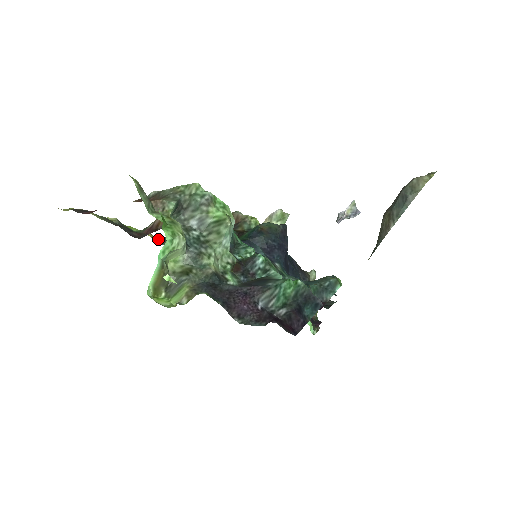
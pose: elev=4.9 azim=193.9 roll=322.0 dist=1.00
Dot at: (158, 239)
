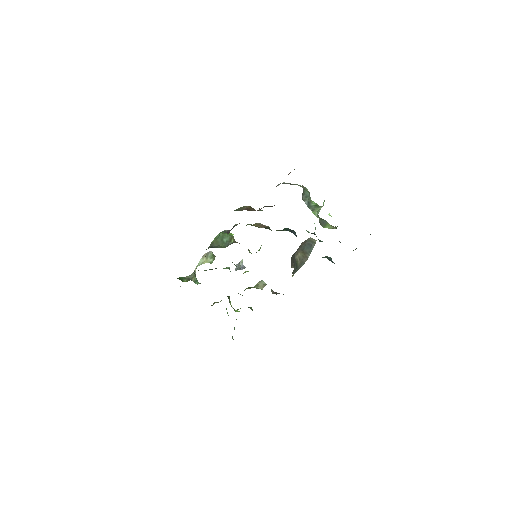
Dot at: occluded
